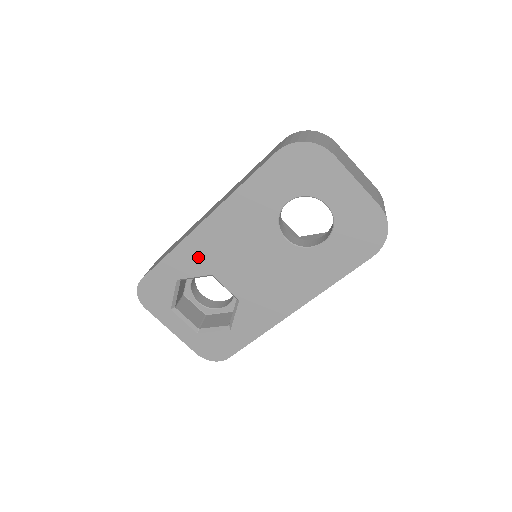
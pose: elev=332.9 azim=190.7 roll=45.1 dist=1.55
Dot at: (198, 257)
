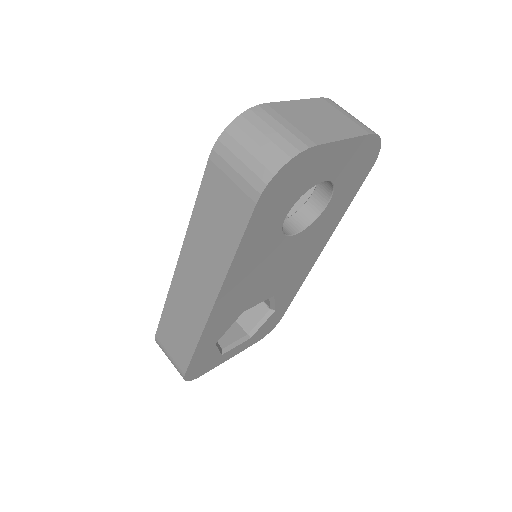
Dot at: (225, 319)
